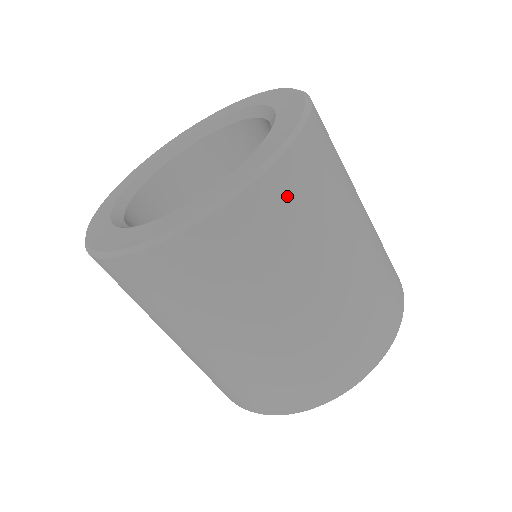
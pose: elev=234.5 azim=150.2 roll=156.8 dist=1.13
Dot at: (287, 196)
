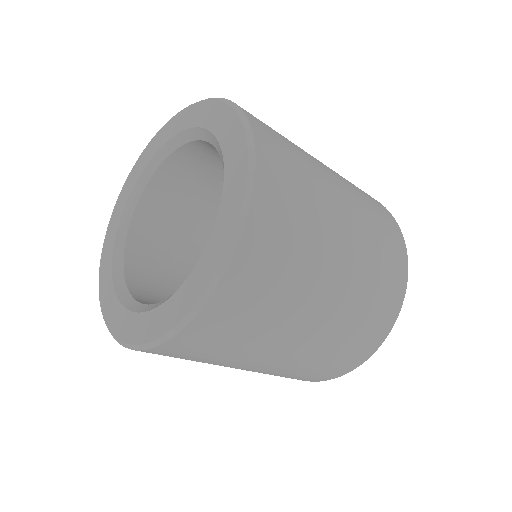
Dot at: (240, 300)
